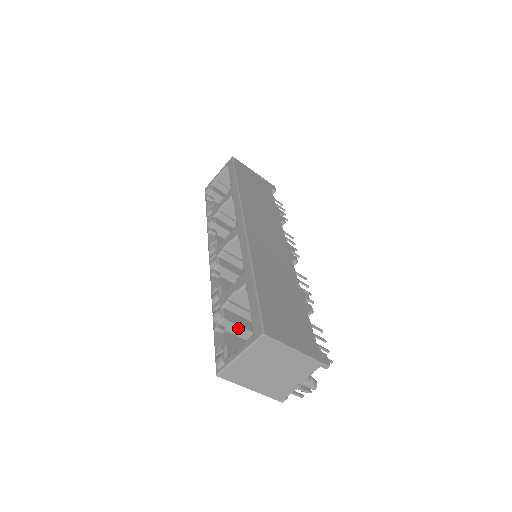
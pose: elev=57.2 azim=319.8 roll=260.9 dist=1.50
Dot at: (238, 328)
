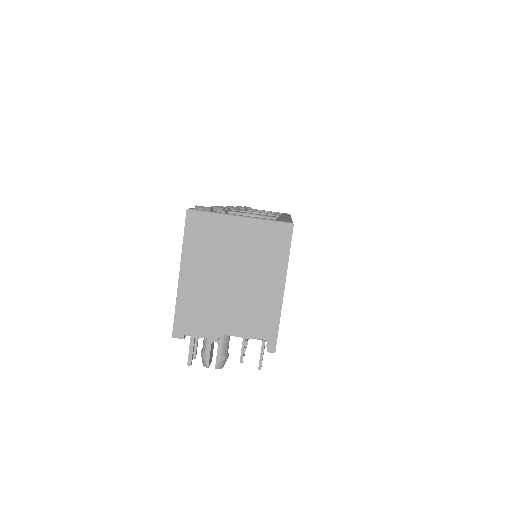
Dot at: occluded
